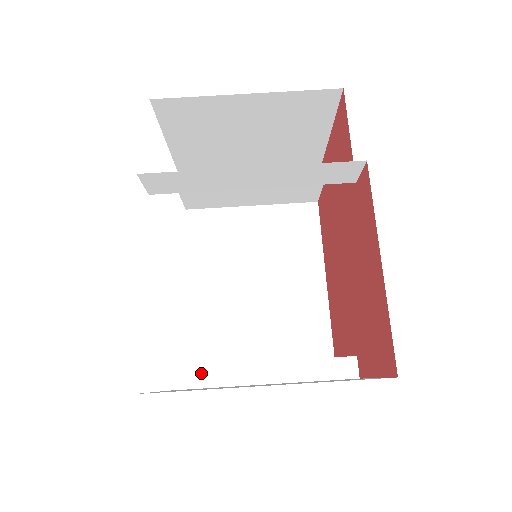
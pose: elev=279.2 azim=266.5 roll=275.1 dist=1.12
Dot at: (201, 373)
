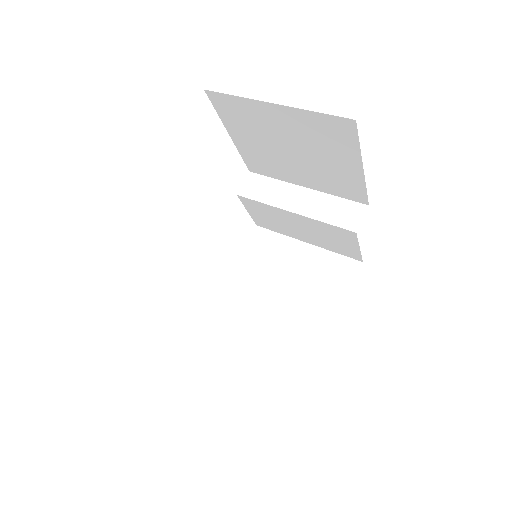
Dot at: occluded
